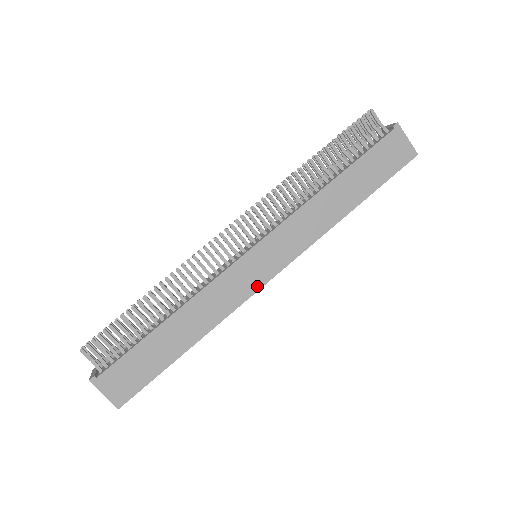
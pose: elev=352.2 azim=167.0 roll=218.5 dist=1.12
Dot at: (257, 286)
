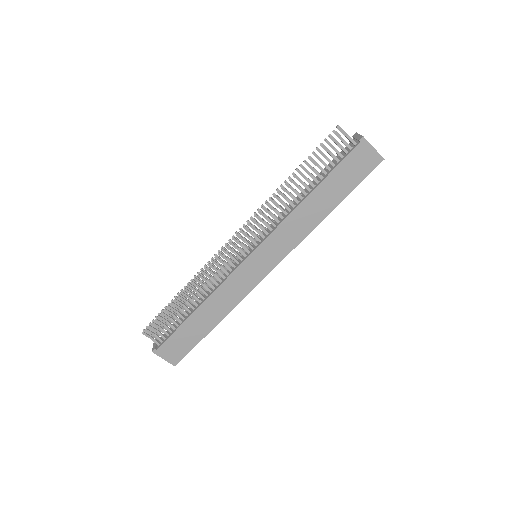
Dot at: (259, 279)
